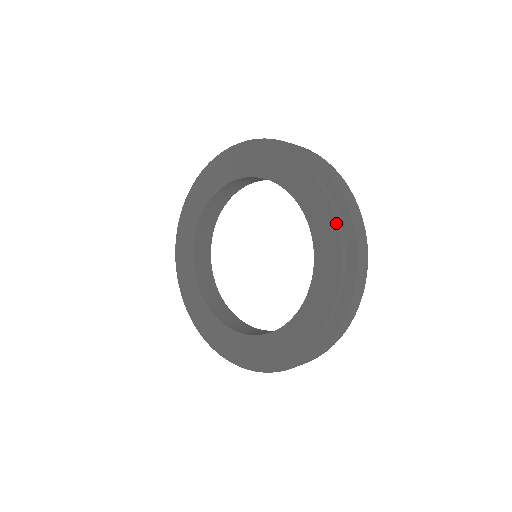
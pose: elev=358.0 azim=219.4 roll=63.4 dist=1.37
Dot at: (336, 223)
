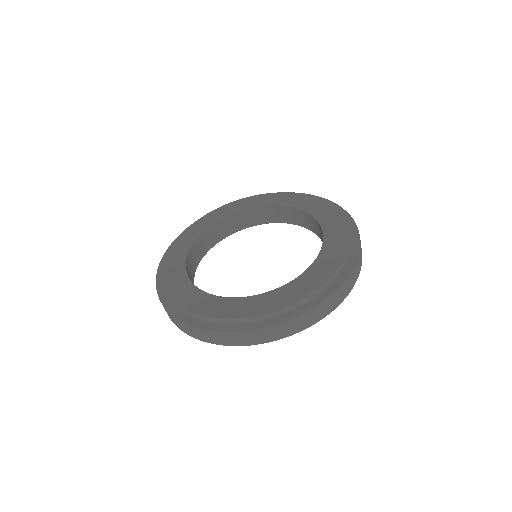
Dot at: (326, 203)
